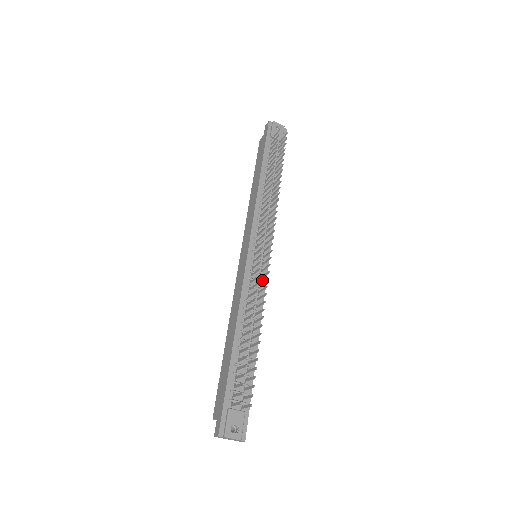
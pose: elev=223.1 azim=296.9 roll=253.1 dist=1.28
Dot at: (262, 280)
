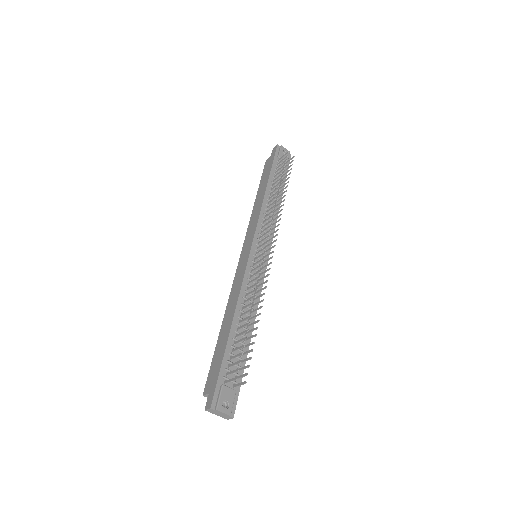
Dot at: (260, 277)
